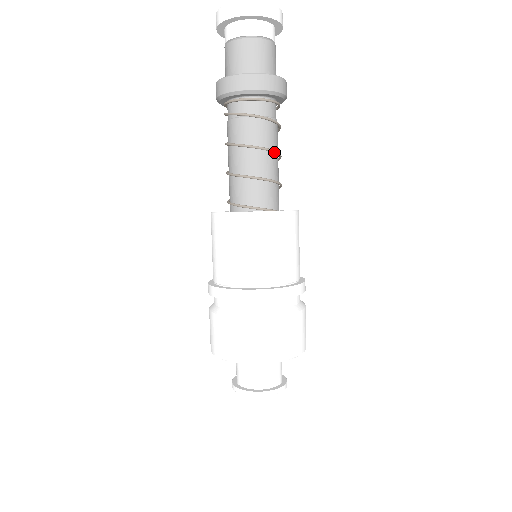
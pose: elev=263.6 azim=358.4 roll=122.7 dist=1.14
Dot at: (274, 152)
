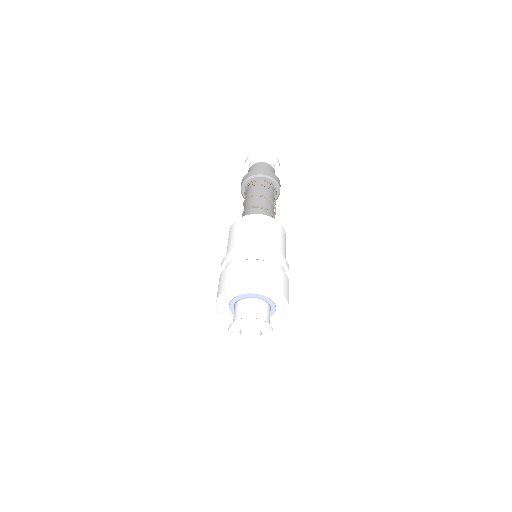
Dot at: occluded
